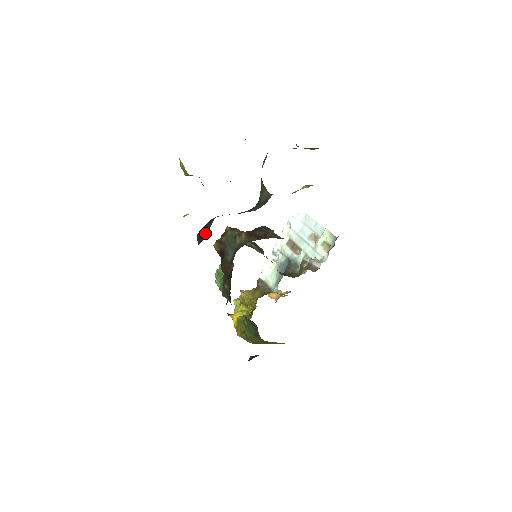
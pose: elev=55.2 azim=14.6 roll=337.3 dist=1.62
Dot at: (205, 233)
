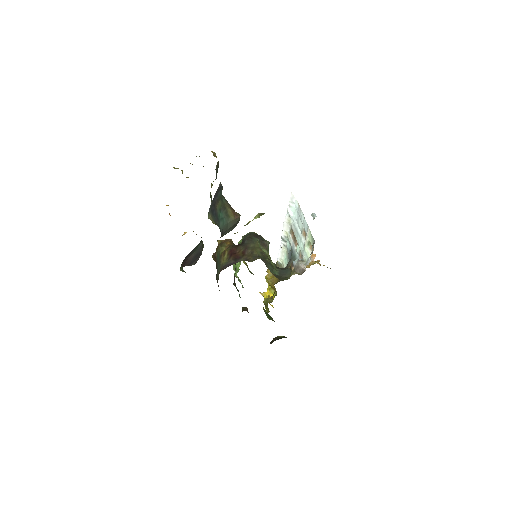
Dot at: (197, 254)
